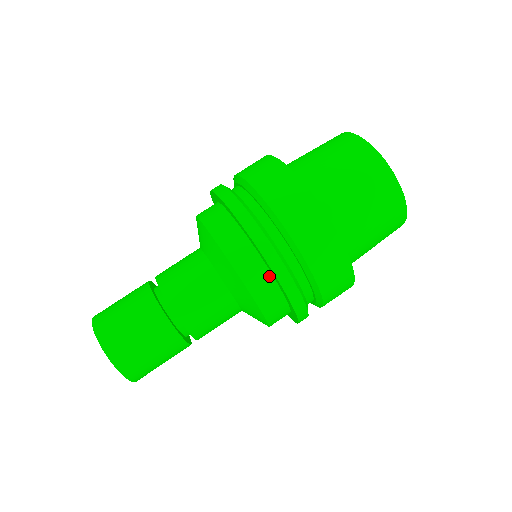
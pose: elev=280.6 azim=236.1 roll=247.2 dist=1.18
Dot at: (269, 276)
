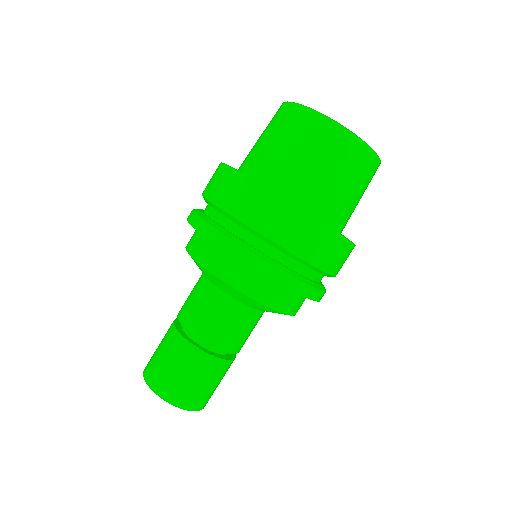
Dot at: occluded
